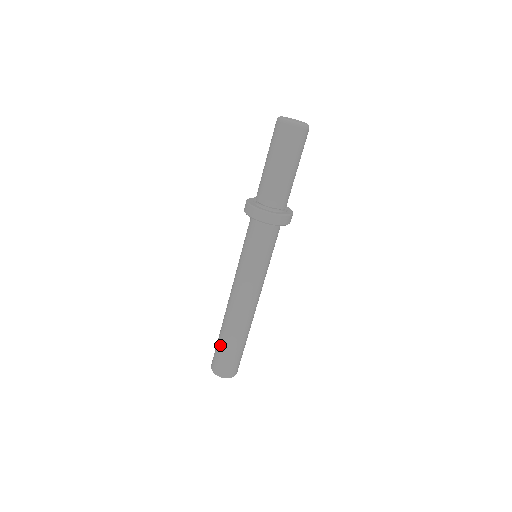
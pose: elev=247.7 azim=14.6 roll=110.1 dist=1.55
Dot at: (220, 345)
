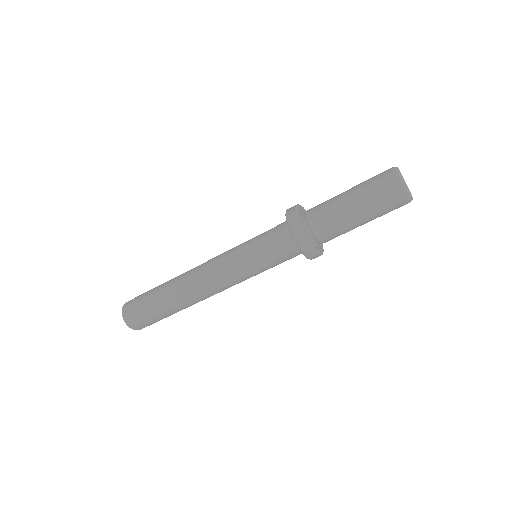
Dot at: (153, 289)
